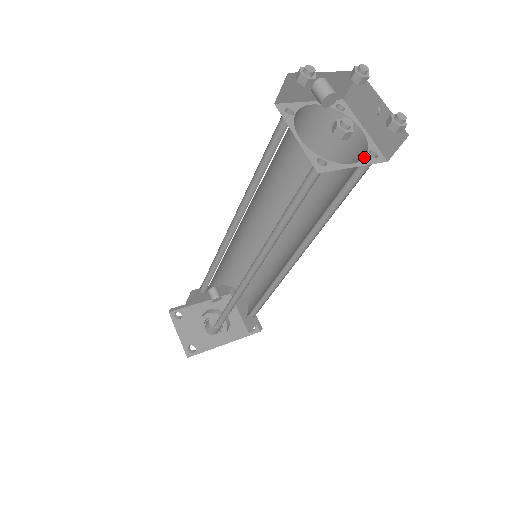
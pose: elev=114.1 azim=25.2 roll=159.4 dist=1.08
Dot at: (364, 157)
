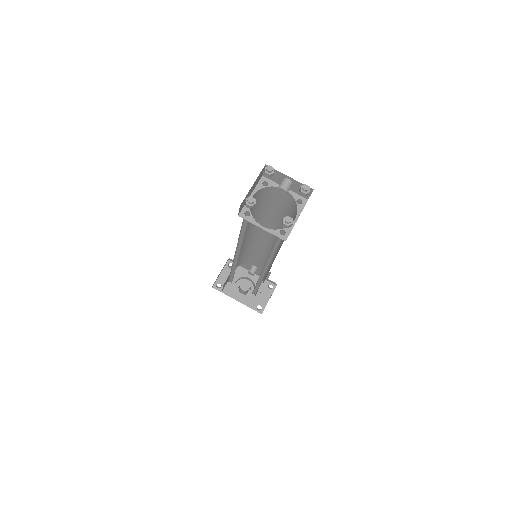
Dot at: occluded
